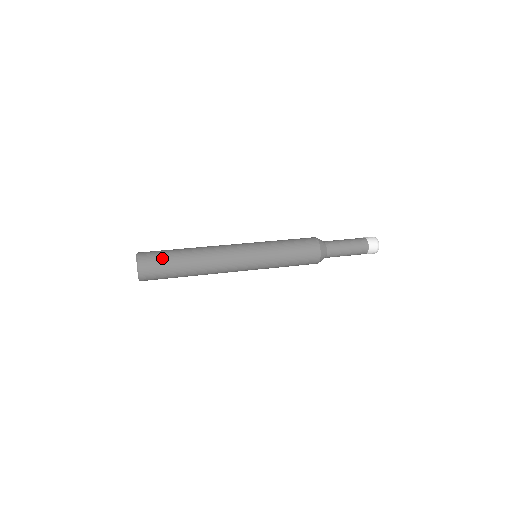
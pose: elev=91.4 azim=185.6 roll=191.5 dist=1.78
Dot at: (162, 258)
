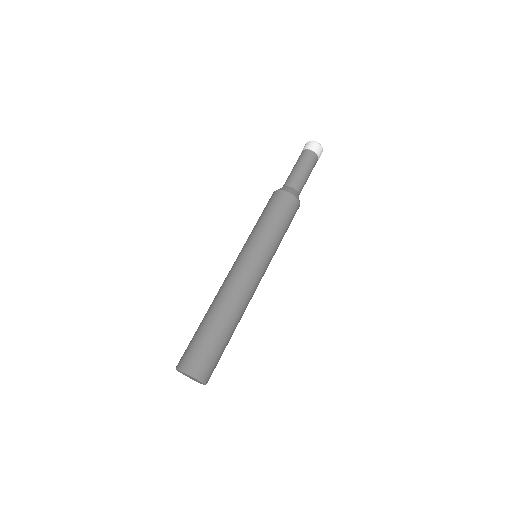
Dot at: (215, 354)
